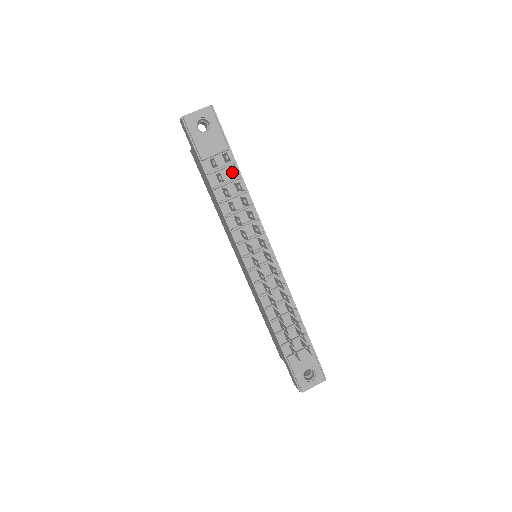
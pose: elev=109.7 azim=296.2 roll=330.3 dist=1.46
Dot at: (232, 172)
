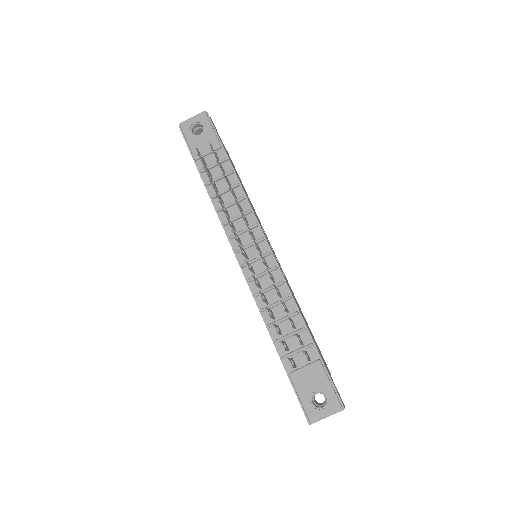
Dot at: occluded
